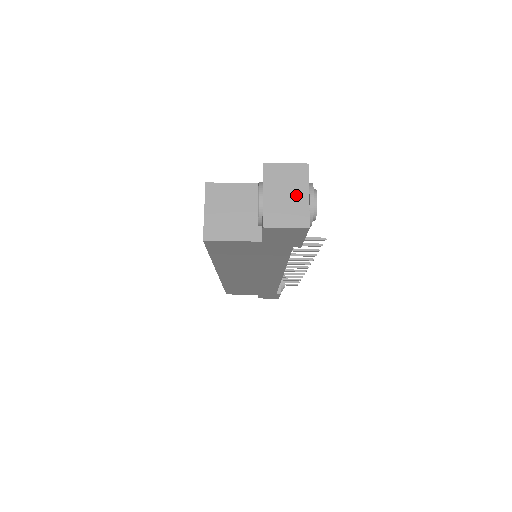
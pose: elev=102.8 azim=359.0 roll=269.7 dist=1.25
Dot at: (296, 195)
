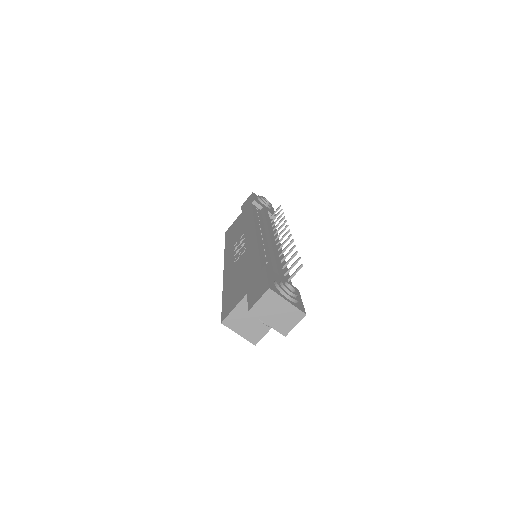
Dot at: (282, 308)
